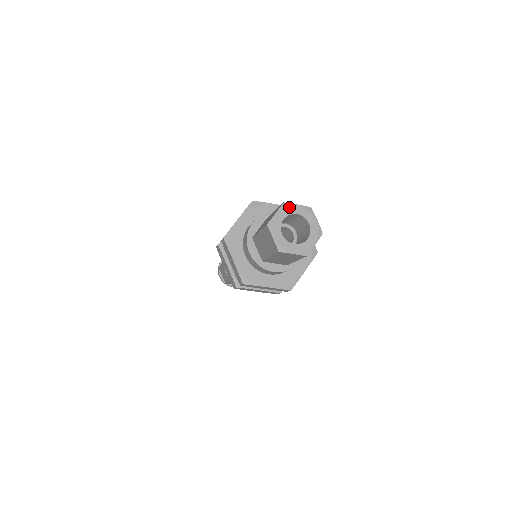
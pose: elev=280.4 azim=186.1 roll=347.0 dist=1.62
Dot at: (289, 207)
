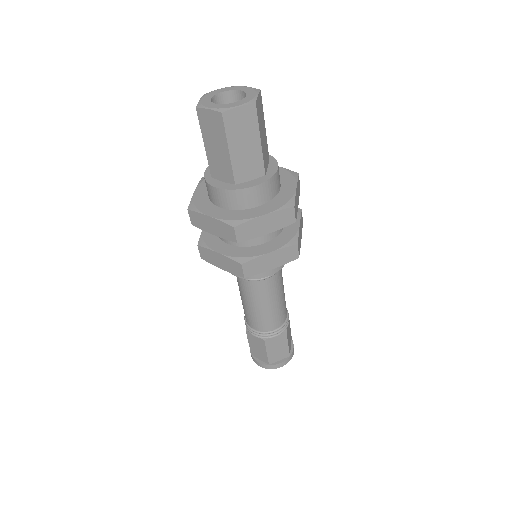
Dot at: (236, 87)
